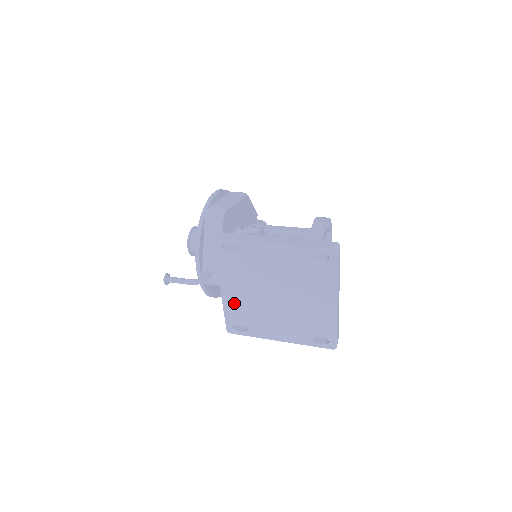
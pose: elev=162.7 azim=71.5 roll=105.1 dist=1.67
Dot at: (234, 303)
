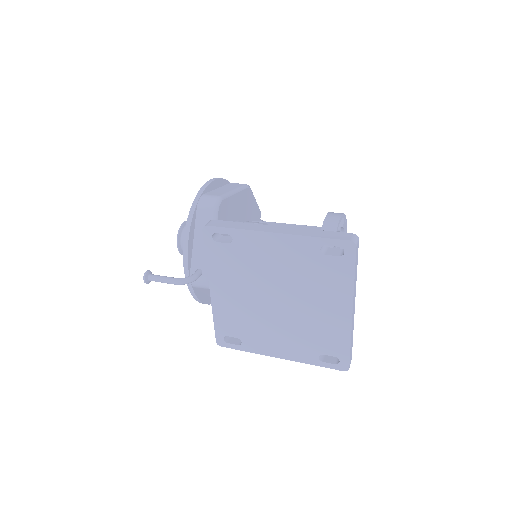
Dot at: (226, 308)
